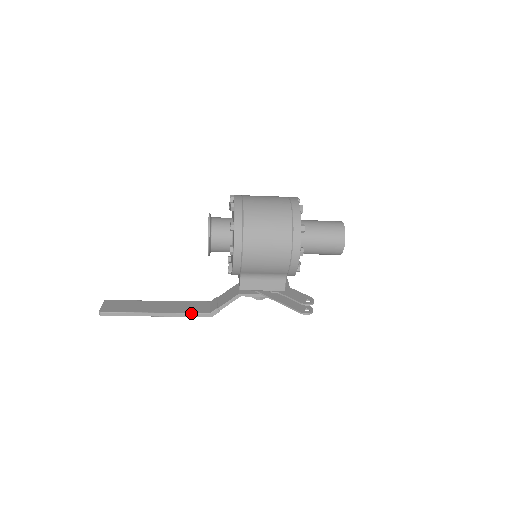
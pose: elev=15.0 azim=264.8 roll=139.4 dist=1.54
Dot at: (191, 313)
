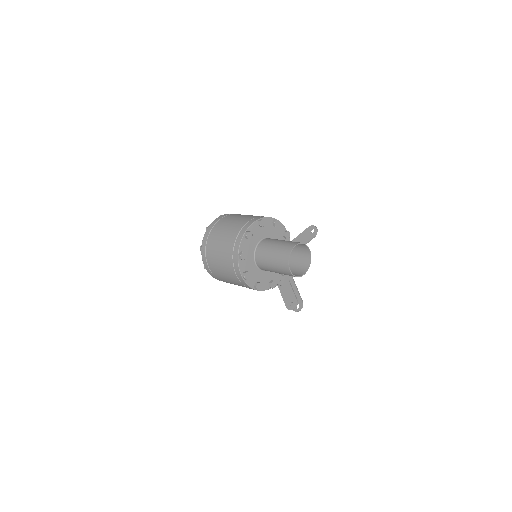
Dot at: occluded
